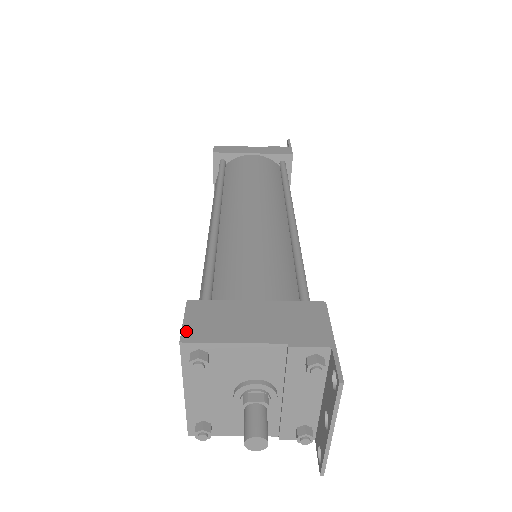
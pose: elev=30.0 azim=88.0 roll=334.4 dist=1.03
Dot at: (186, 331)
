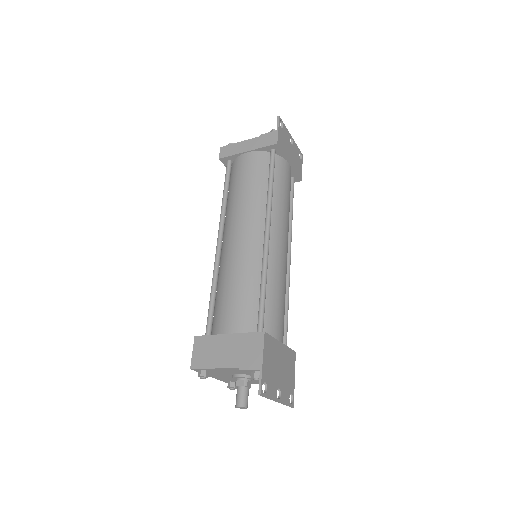
Dot at: (193, 361)
